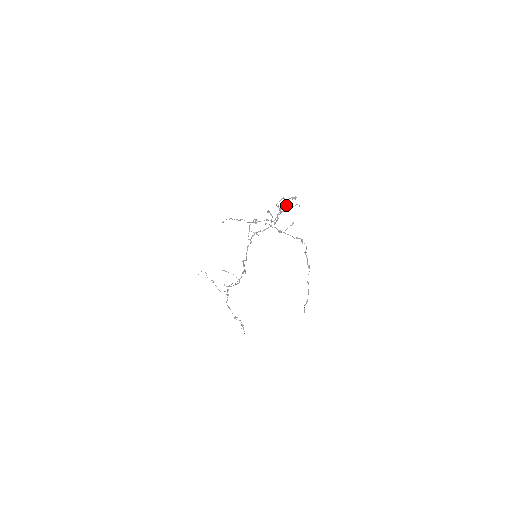
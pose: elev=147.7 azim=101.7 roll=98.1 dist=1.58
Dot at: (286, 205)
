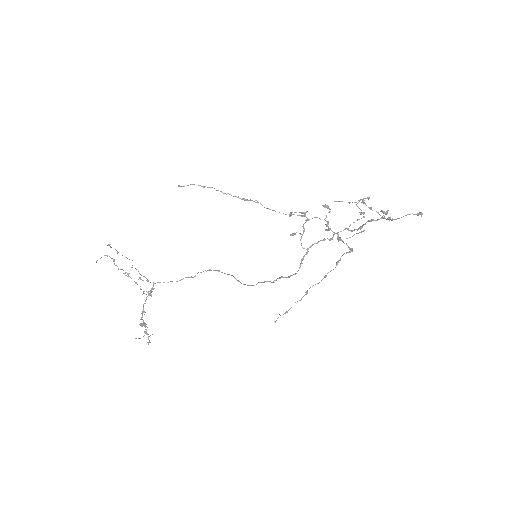
Dot at: (385, 214)
